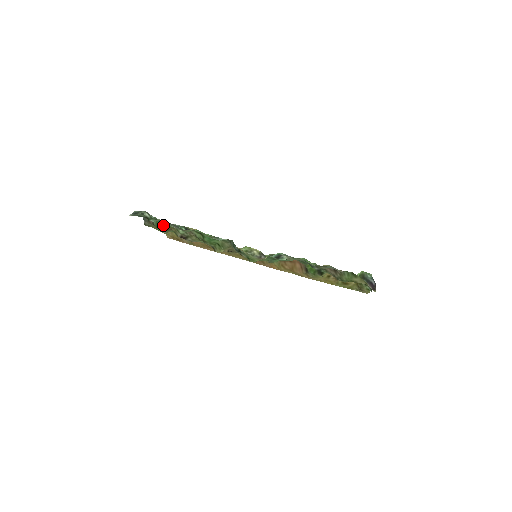
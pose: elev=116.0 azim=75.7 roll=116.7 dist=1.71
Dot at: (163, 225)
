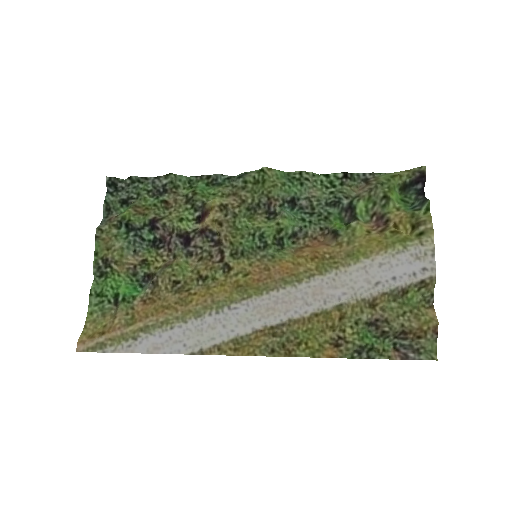
Dot at: (137, 203)
